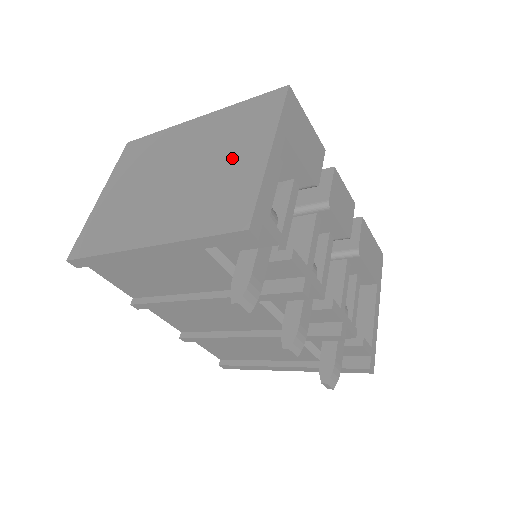
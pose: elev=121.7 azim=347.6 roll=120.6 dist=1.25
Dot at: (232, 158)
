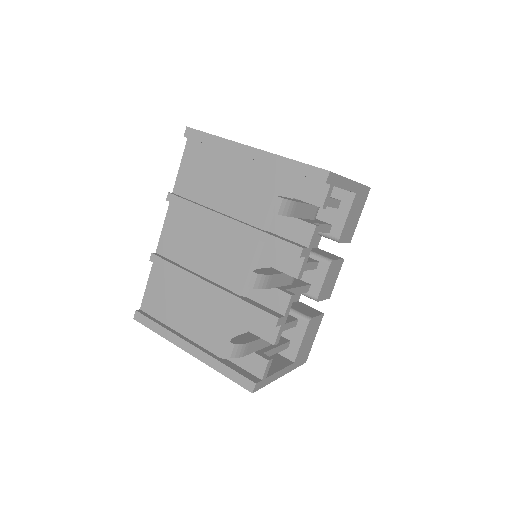
Dot at: occluded
